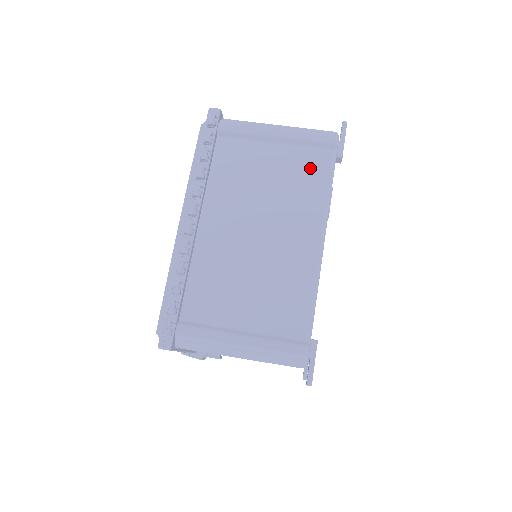
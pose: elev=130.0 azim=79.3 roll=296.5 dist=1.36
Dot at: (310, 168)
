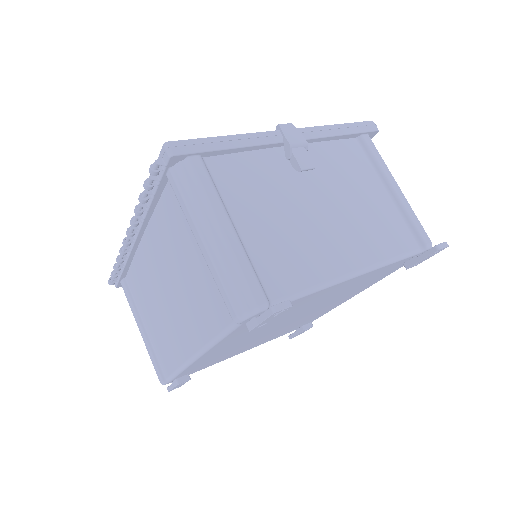
Dot at: (211, 306)
